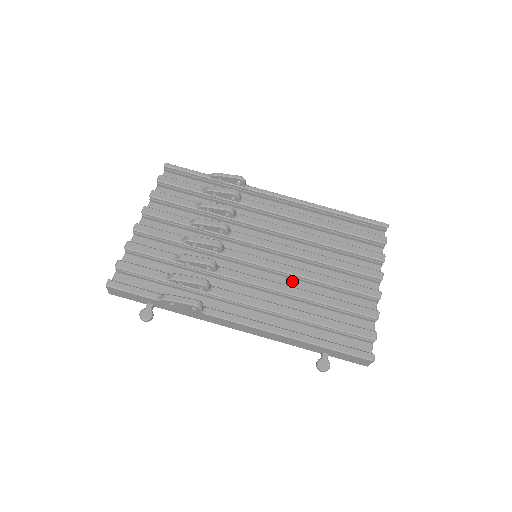
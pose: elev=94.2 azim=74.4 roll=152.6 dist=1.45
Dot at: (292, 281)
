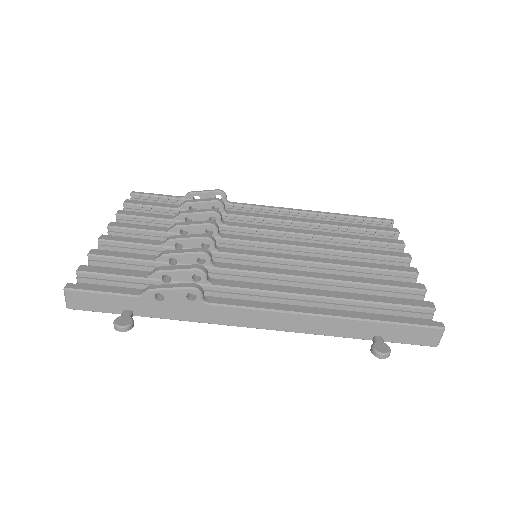
Dot at: occluded
